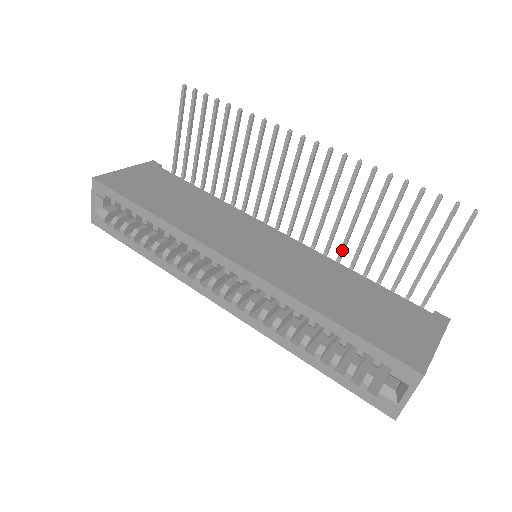
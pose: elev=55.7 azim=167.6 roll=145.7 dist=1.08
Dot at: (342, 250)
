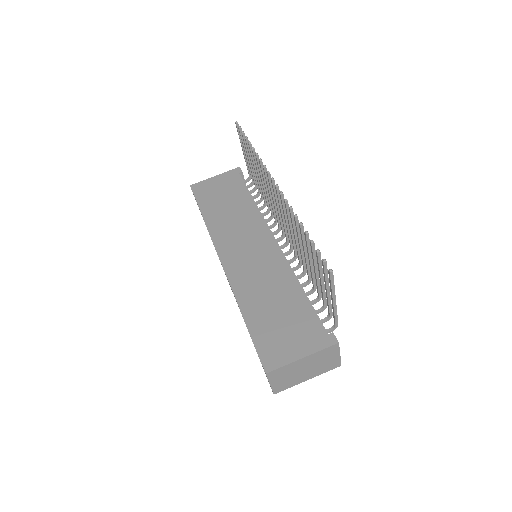
Dot at: (303, 265)
